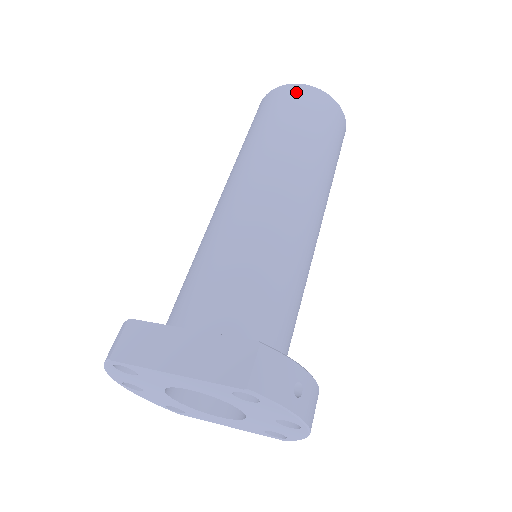
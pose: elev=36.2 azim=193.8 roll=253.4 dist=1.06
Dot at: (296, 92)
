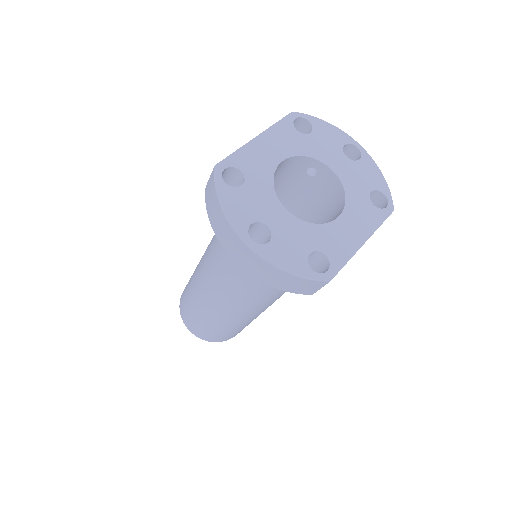
Dot at: occluded
